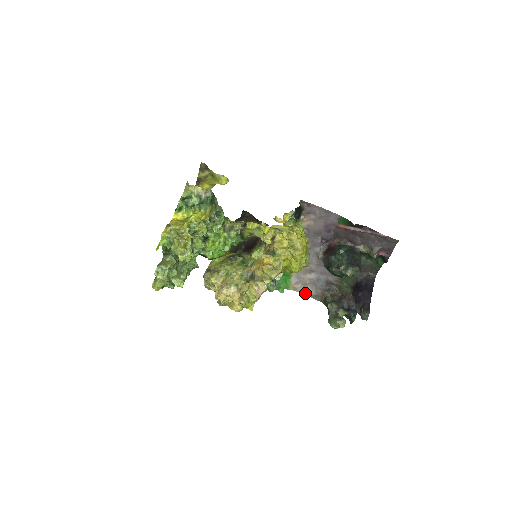
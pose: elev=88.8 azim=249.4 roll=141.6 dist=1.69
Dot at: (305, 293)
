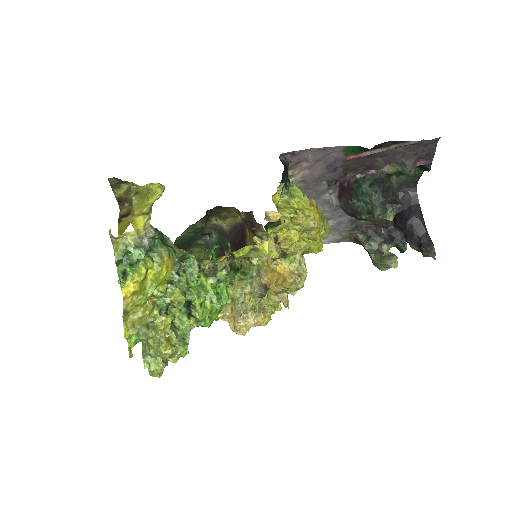
Dot at: (327, 242)
